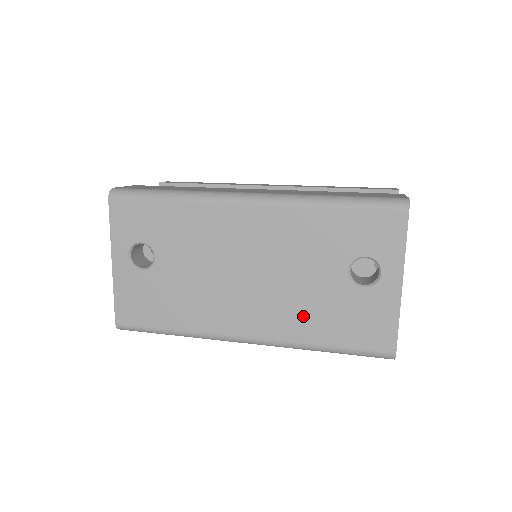
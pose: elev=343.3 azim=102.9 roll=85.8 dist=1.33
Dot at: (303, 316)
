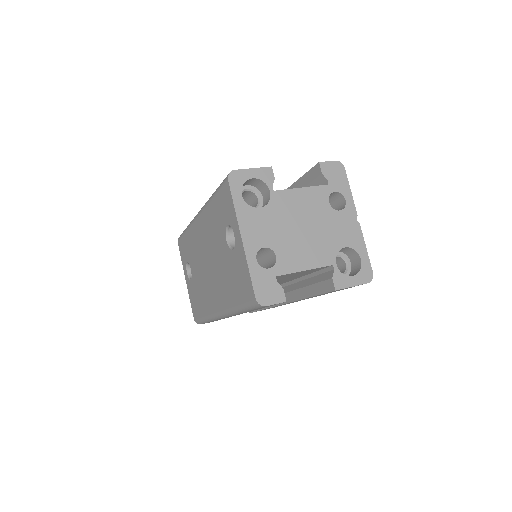
Dot at: (225, 285)
